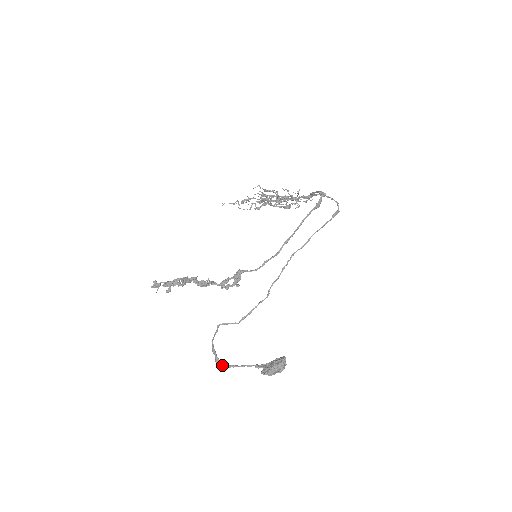
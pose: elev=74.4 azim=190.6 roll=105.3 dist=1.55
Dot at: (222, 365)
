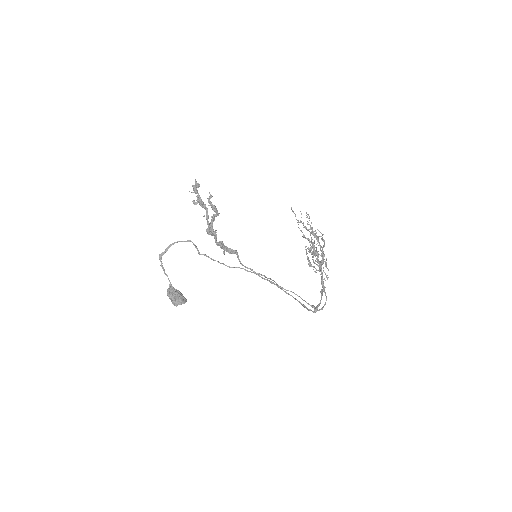
Dot at: (160, 260)
